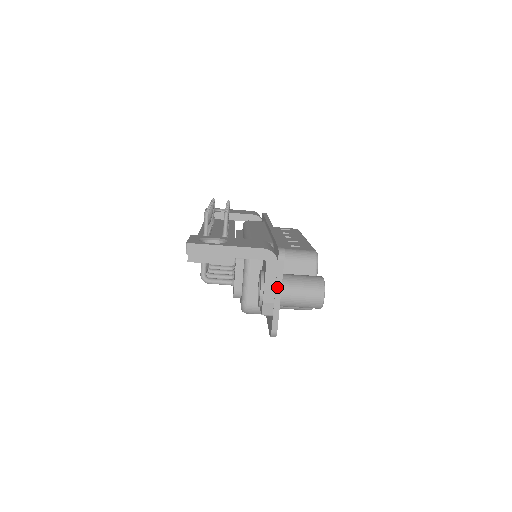
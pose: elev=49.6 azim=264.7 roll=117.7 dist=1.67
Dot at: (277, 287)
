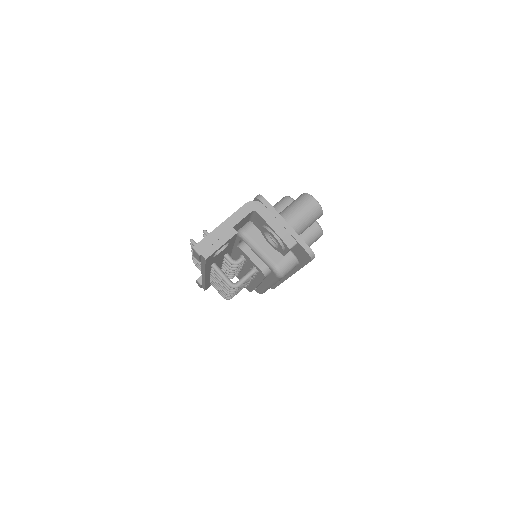
Dot at: (279, 220)
